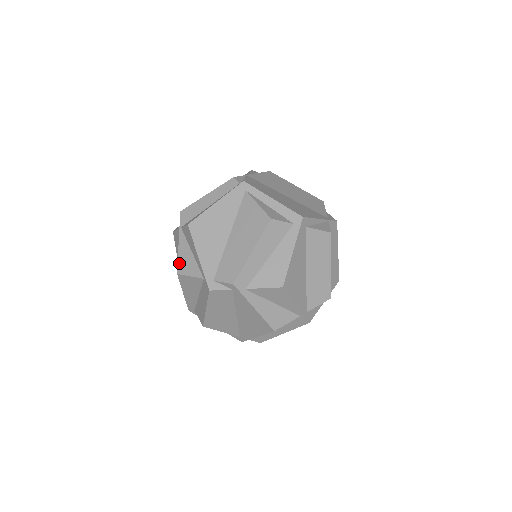
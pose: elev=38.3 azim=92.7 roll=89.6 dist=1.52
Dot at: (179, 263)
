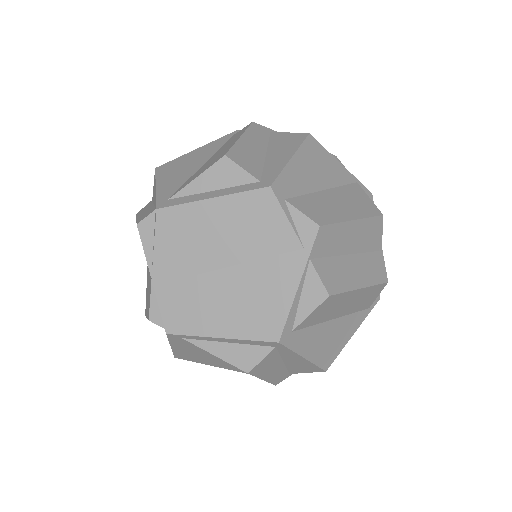
Dot at: occluded
